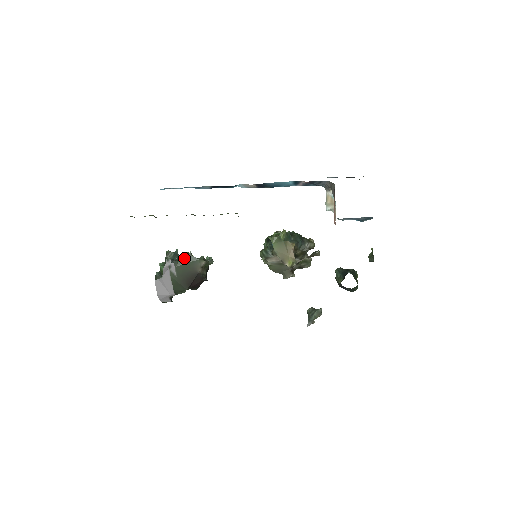
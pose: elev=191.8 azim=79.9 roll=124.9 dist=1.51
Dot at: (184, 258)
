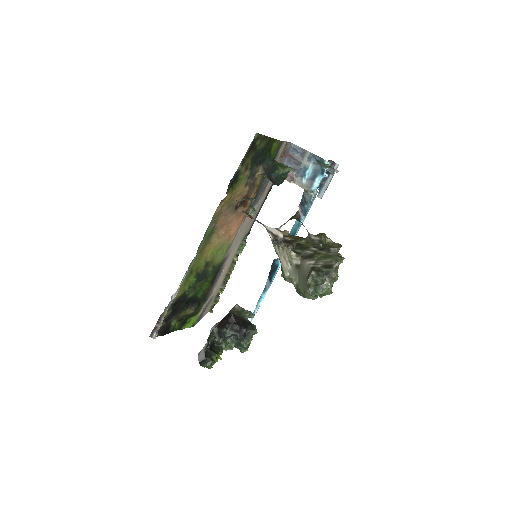
Dot at: occluded
